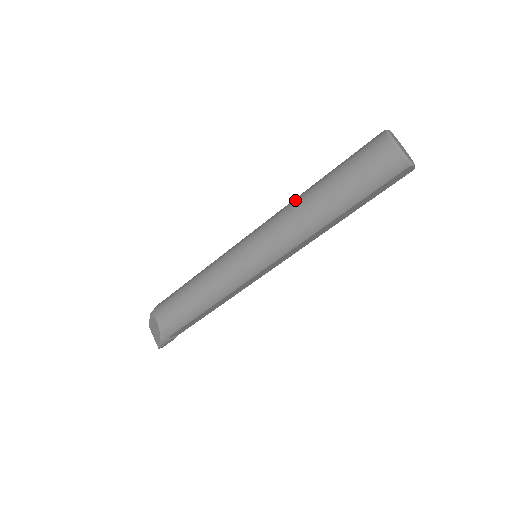
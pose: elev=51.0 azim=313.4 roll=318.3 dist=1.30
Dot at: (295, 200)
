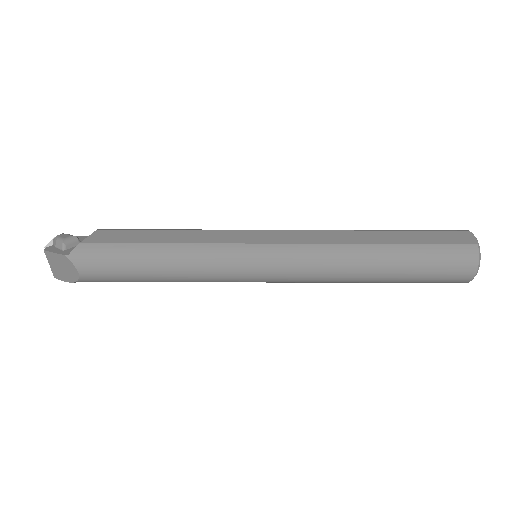
Dot at: (350, 252)
